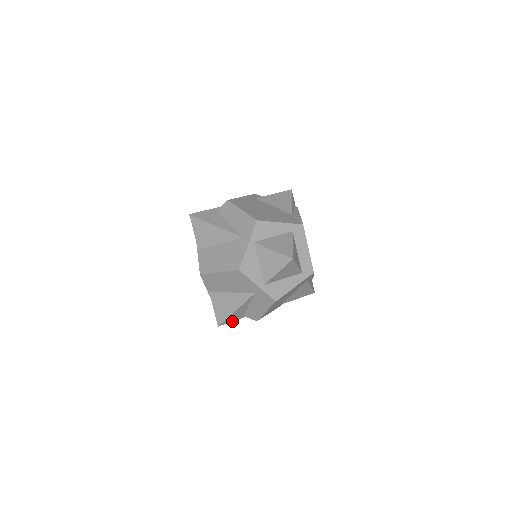
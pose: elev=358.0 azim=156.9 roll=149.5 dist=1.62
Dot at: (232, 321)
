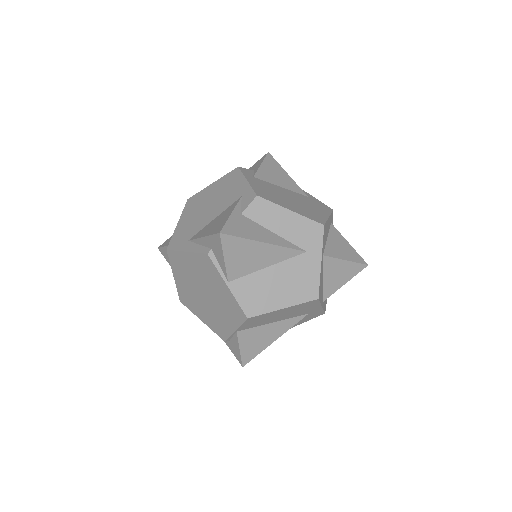
Dot at: occluded
